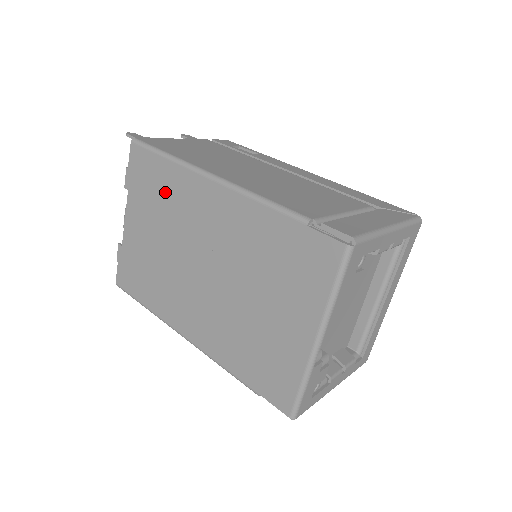
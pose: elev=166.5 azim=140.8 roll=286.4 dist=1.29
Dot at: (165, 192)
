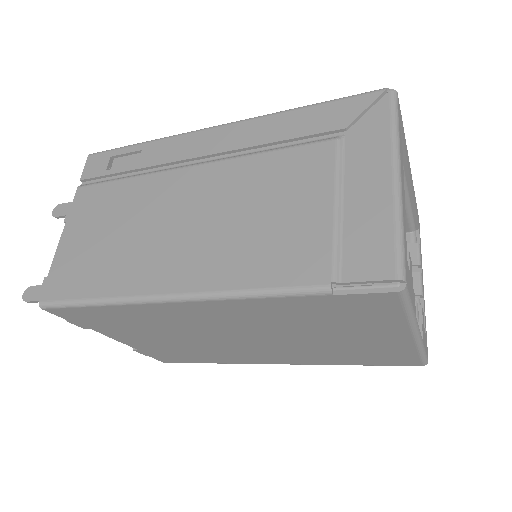
Dot at: (133, 321)
